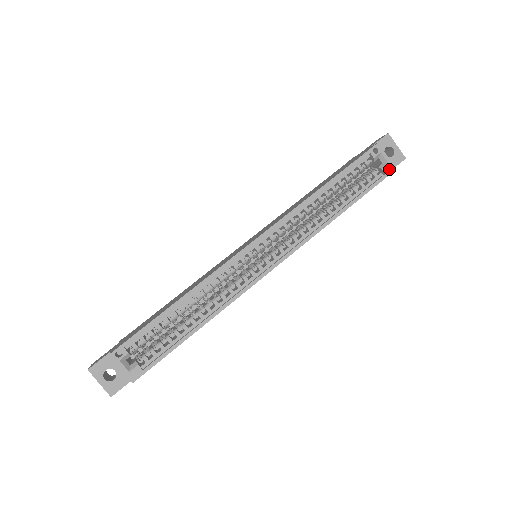
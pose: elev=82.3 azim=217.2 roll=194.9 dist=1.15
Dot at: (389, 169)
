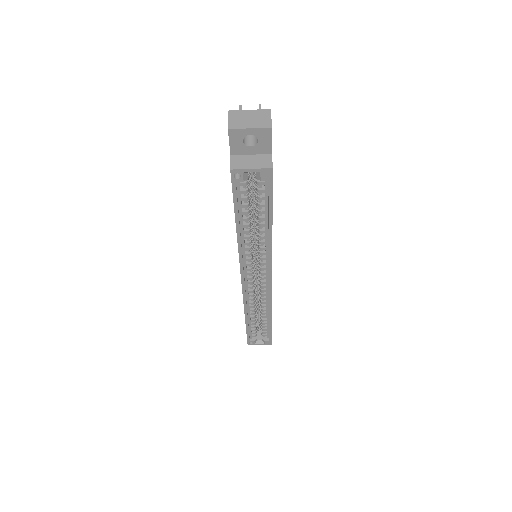
Dot at: (266, 175)
